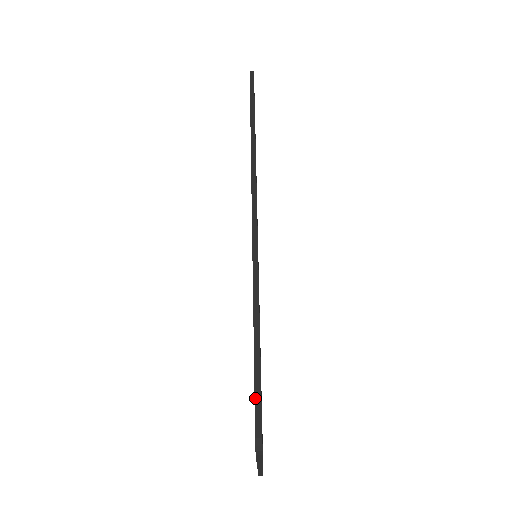
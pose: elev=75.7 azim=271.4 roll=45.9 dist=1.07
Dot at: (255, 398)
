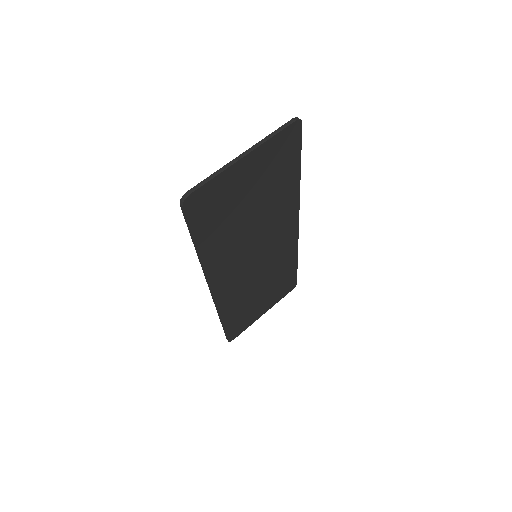
Dot at: (299, 138)
